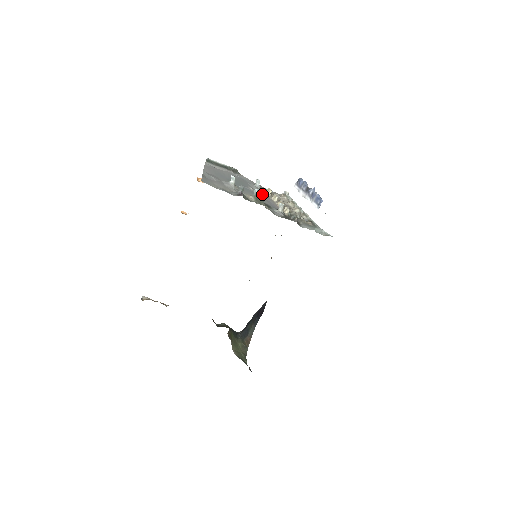
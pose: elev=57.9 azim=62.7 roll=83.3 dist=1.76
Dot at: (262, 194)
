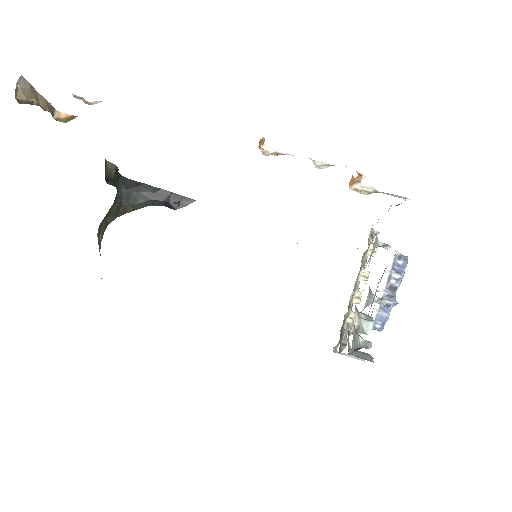
Dot at: occluded
